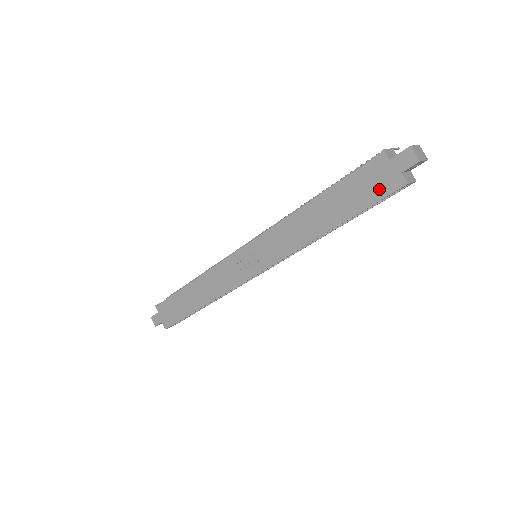
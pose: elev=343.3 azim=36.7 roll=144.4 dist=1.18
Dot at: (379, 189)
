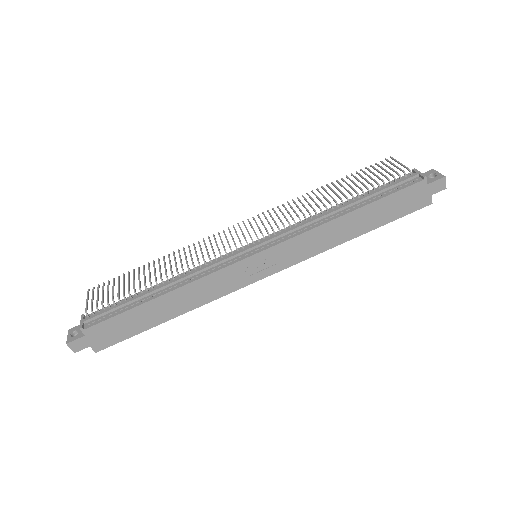
Dot at: (411, 206)
